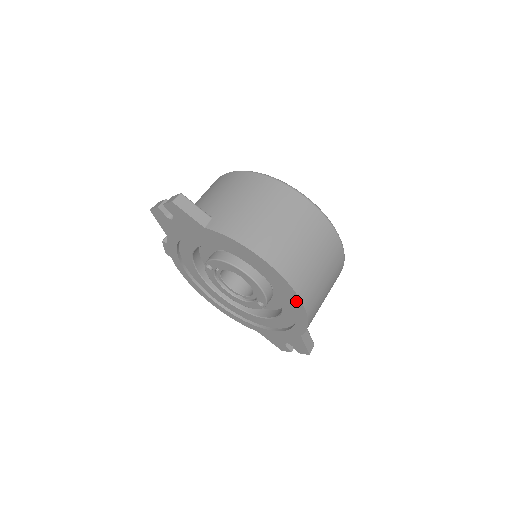
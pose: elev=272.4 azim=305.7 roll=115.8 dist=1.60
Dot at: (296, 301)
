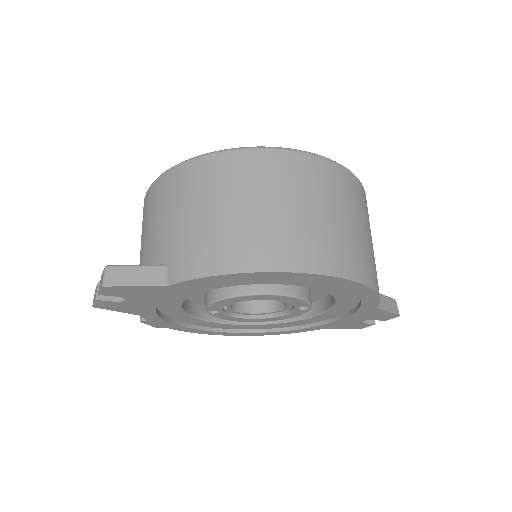
Dot at: (346, 284)
